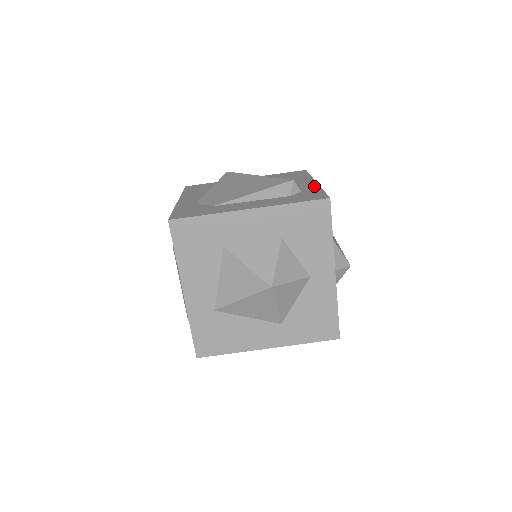
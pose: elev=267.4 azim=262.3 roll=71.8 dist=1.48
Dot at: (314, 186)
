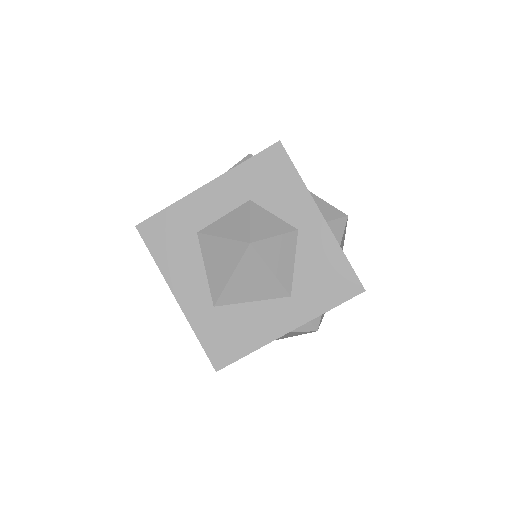
Dot at: occluded
